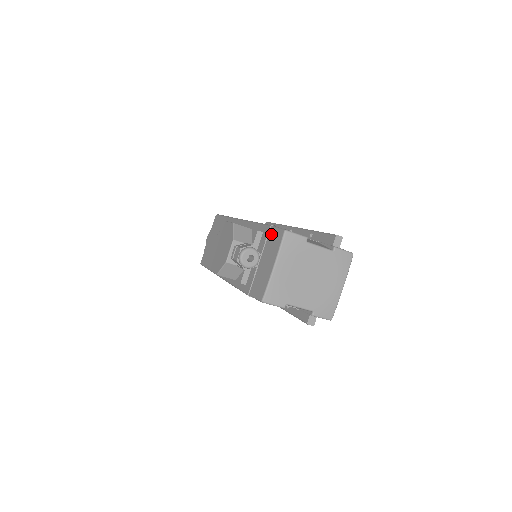
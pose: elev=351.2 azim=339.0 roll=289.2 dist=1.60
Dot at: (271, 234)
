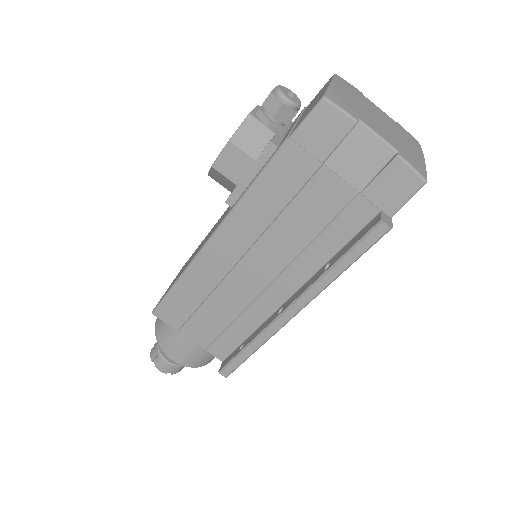
Dot at: (310, 103)
